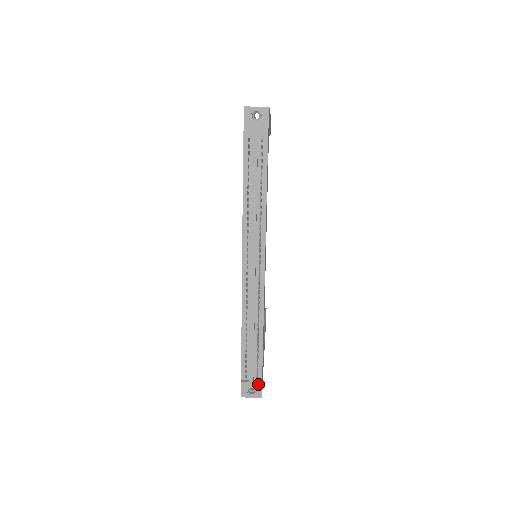
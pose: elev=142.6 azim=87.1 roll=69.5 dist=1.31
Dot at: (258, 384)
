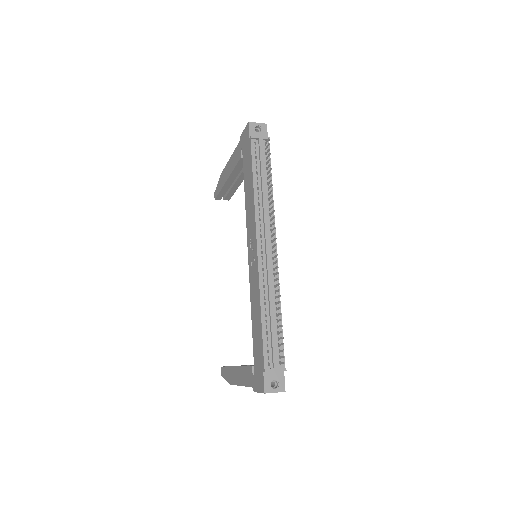
Dot at: (282, 370)
